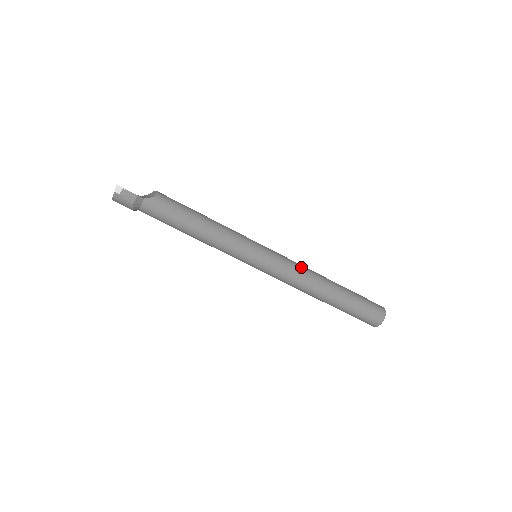
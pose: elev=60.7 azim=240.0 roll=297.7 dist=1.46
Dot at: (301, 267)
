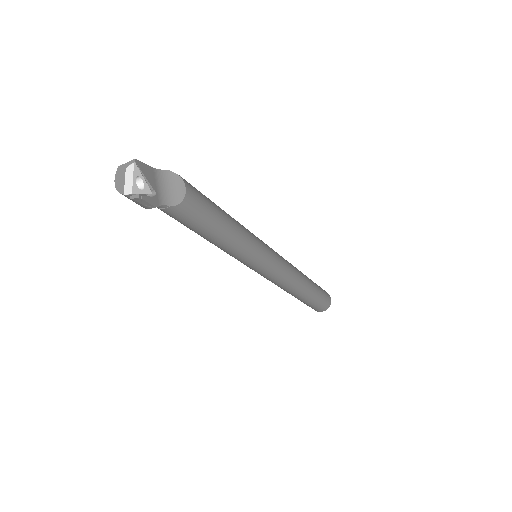
Dot at: (291, 276)
